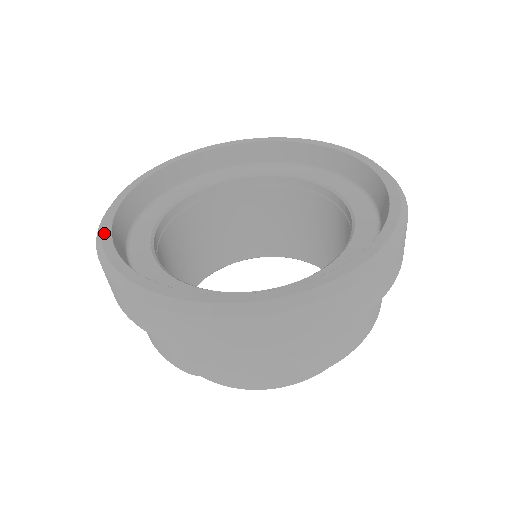
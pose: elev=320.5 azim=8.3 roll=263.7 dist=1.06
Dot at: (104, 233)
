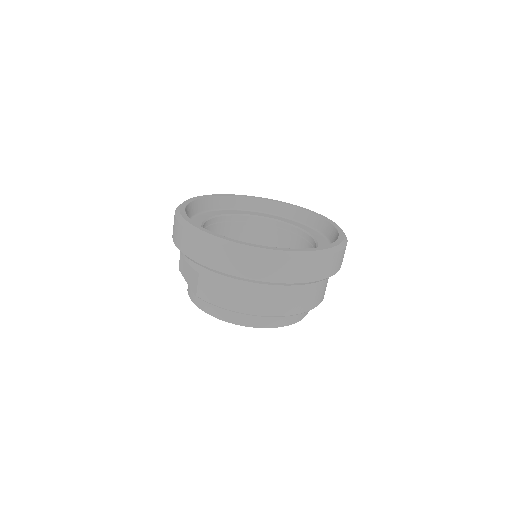
Dot at: (209, 195)
